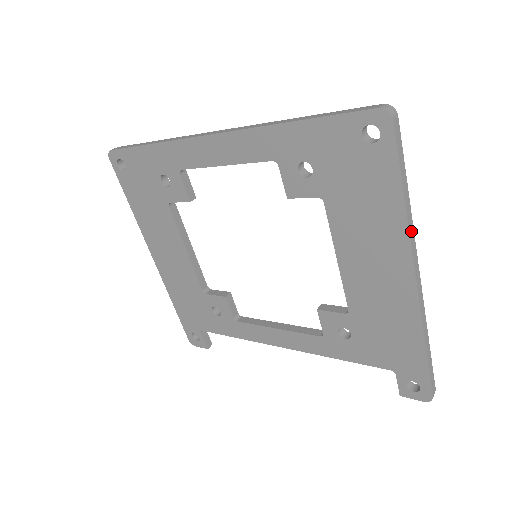
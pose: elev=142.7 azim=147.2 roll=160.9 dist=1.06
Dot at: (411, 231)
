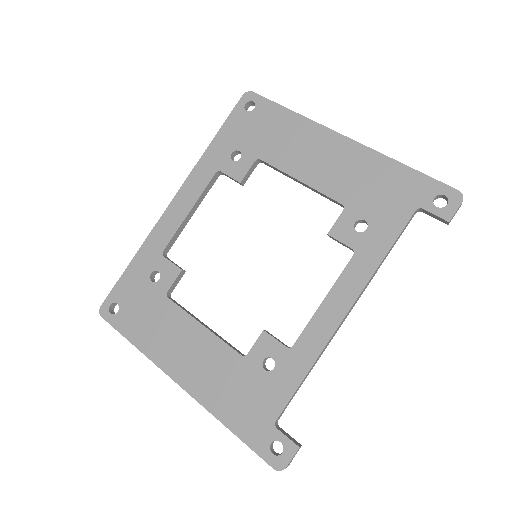
Dot at: (313, 123)
